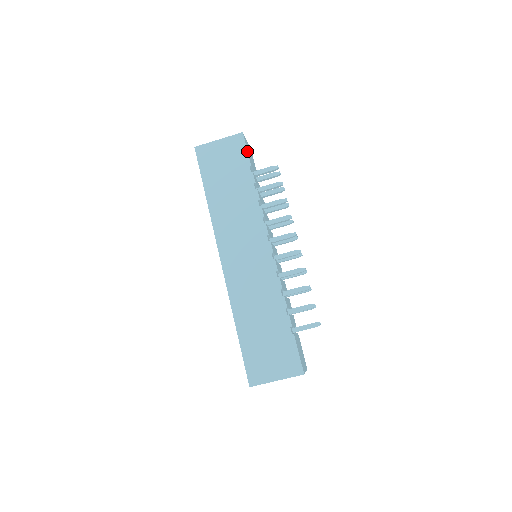
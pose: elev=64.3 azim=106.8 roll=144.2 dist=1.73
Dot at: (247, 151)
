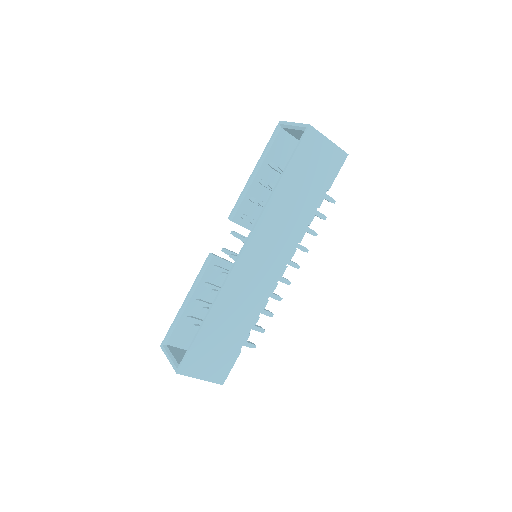
Dot at: occluded
